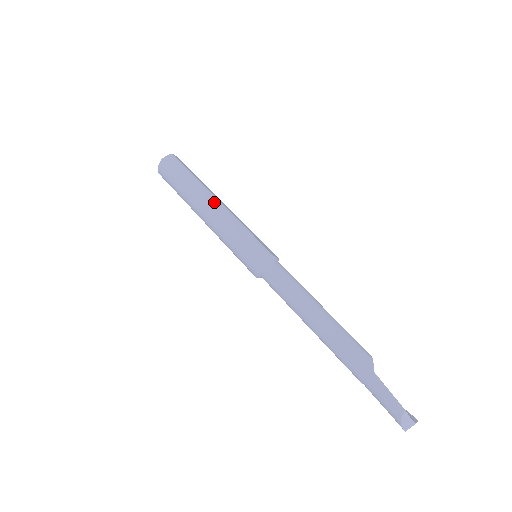
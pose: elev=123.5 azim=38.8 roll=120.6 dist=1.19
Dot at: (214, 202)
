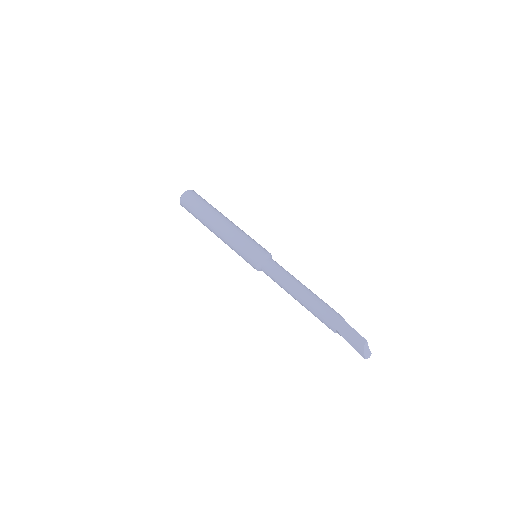
Dot at: (228, 220)
